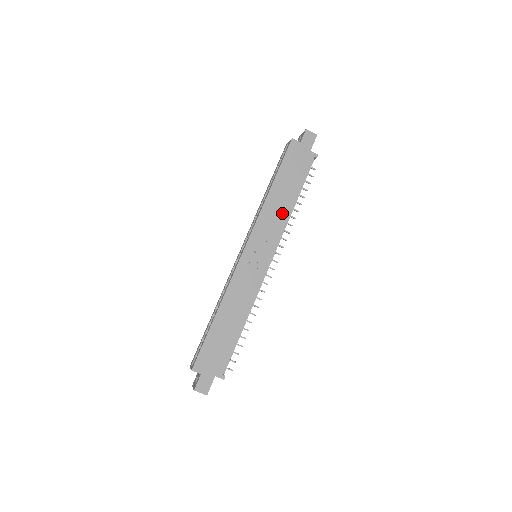
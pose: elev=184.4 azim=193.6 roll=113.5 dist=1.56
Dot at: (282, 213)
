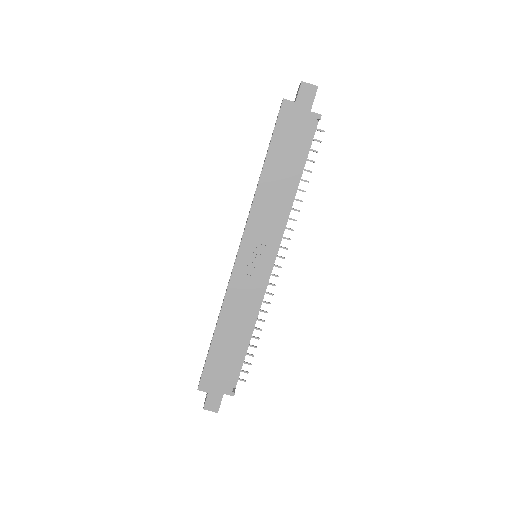
Dot at: (280, 202)
